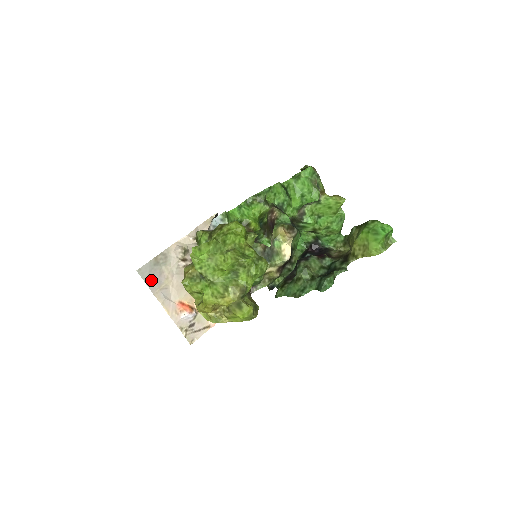
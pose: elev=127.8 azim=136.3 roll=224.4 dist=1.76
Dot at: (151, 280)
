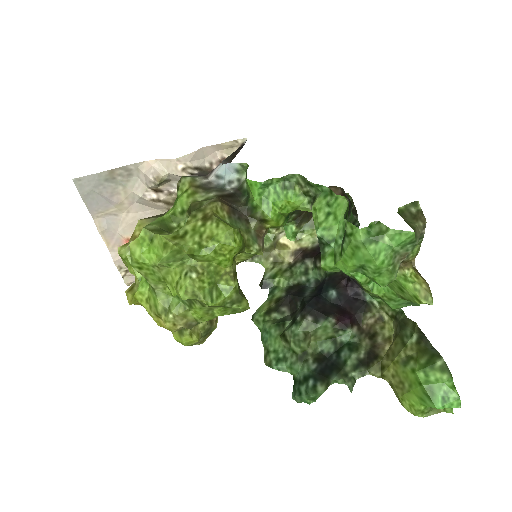
Dot at: (93, 198)
